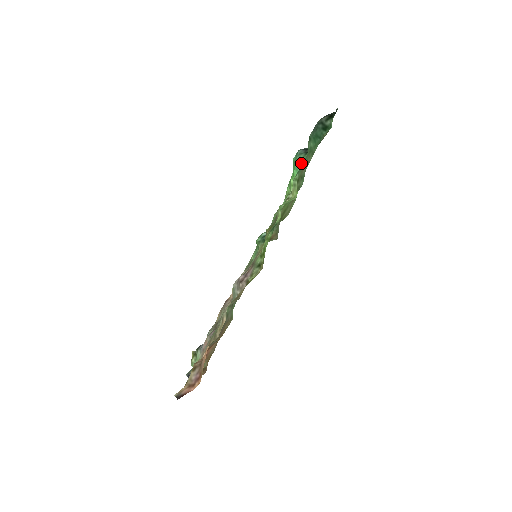
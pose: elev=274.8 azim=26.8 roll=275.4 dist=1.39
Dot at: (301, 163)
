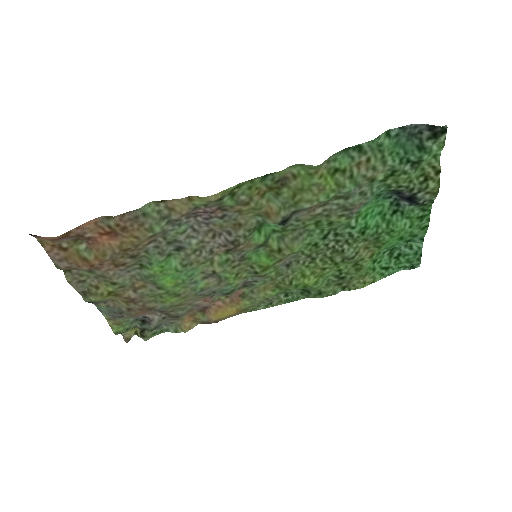
Dot at: (376, 191)
